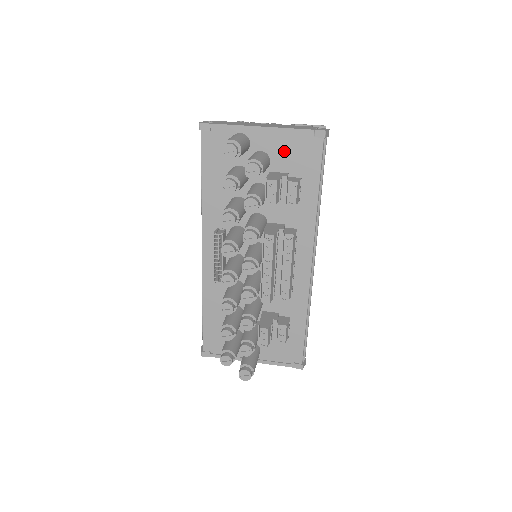
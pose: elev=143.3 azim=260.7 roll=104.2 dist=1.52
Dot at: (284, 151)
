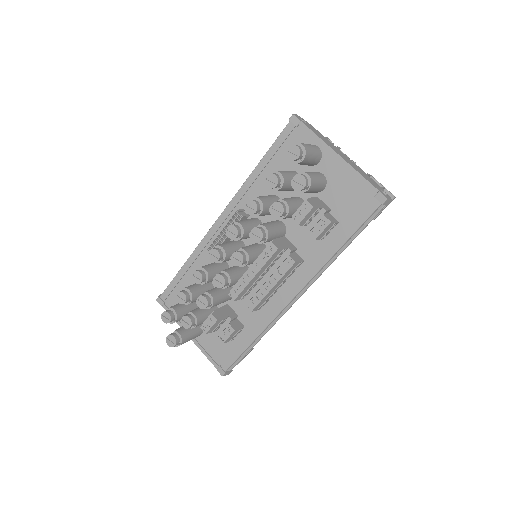
Dot at: (342, 189)
